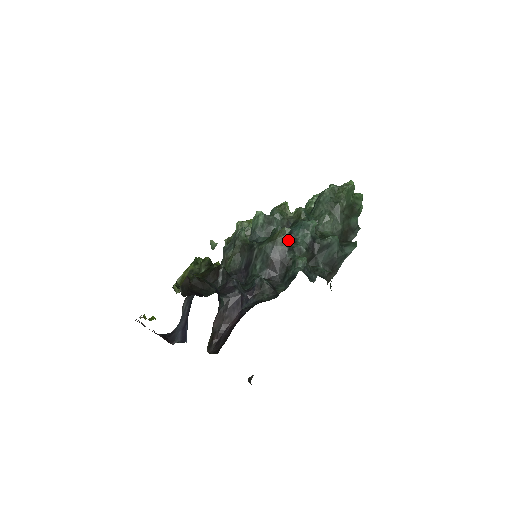
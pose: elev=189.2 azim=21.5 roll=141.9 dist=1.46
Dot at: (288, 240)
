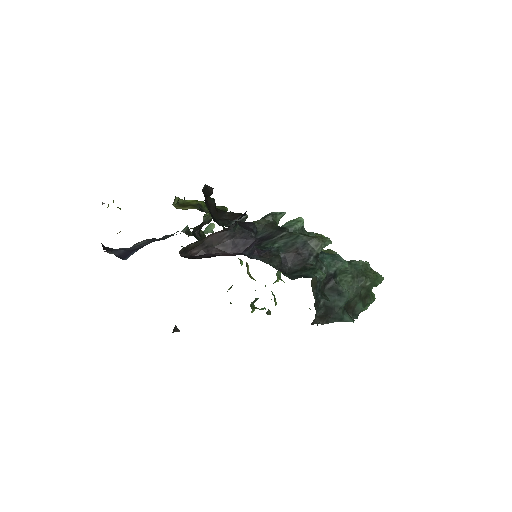
Dot at: occluded
